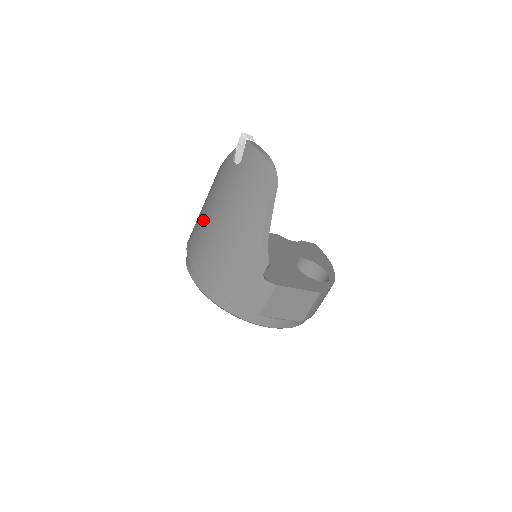
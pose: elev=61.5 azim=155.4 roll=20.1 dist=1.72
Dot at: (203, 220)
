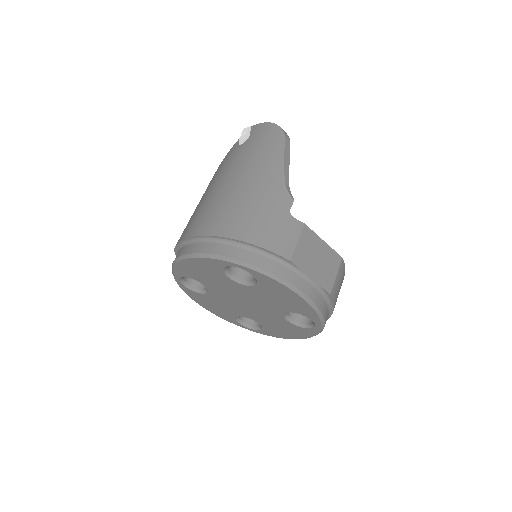
Dot at: (205, 200)
